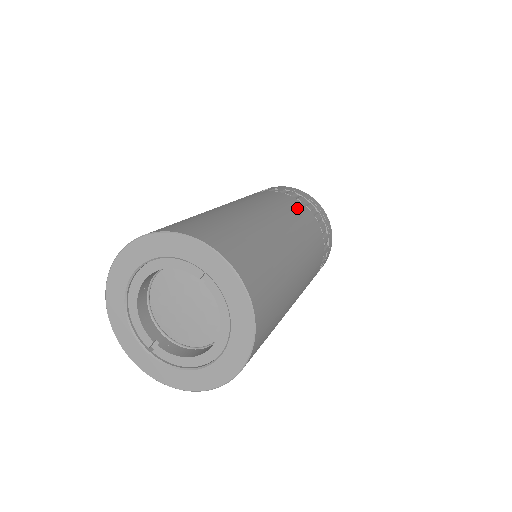
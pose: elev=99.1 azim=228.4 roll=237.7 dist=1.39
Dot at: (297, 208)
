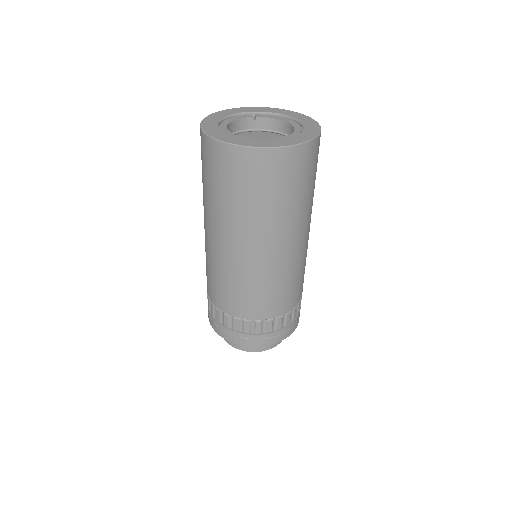
Dot at: occluded
